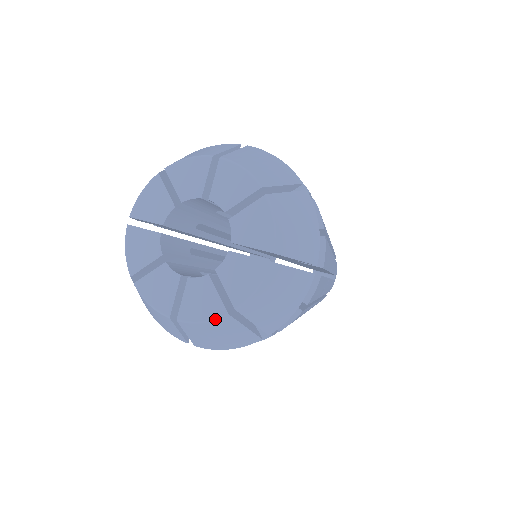
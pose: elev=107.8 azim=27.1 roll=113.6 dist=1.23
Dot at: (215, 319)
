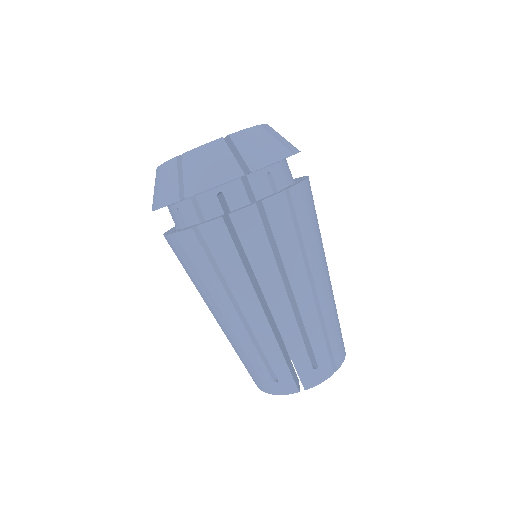
Dot at: (169, 160)
